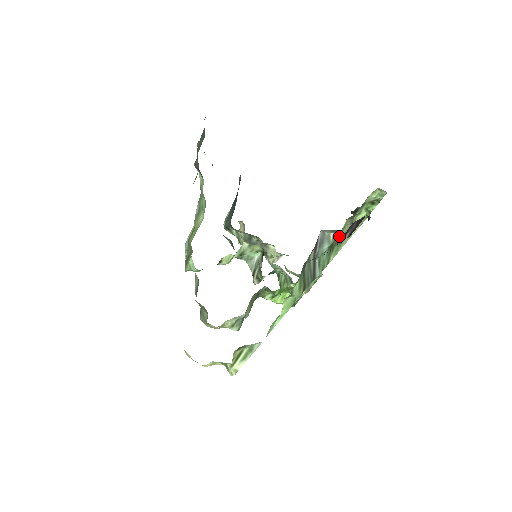
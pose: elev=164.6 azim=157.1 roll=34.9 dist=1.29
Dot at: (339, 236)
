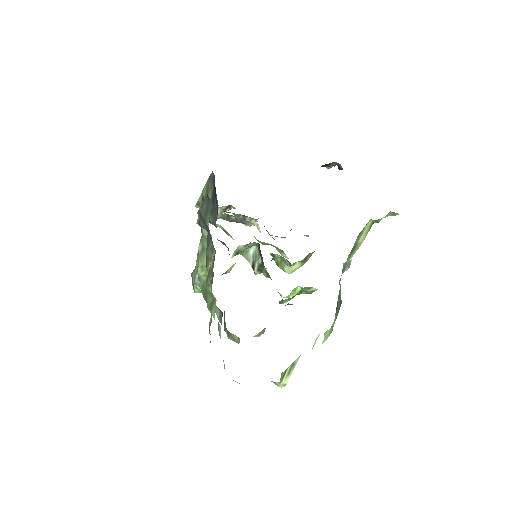
Dot at: (352, 249)
